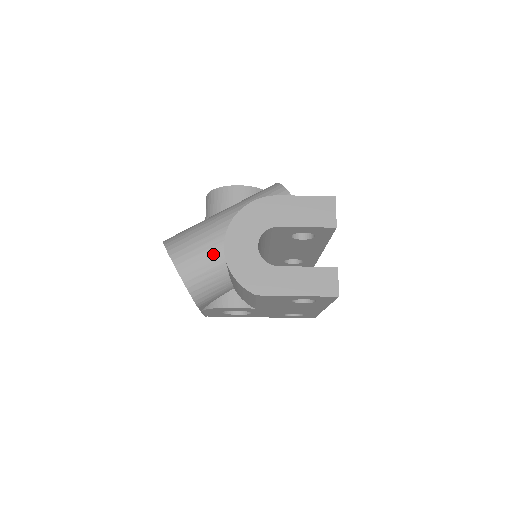
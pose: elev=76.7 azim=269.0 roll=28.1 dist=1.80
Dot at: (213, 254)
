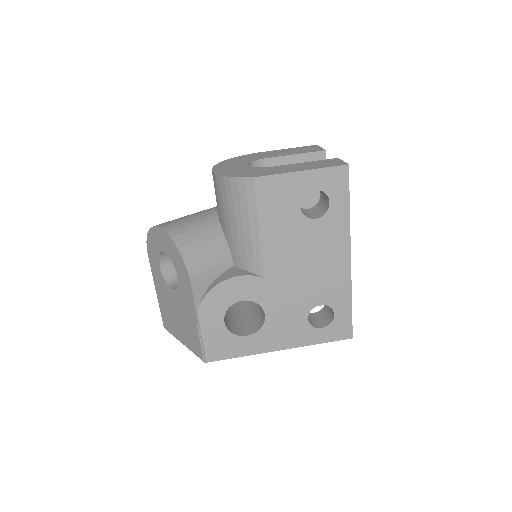
Dot at: (203, 217)
